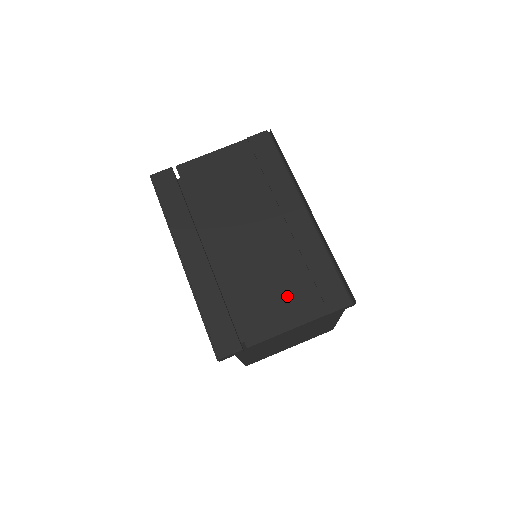
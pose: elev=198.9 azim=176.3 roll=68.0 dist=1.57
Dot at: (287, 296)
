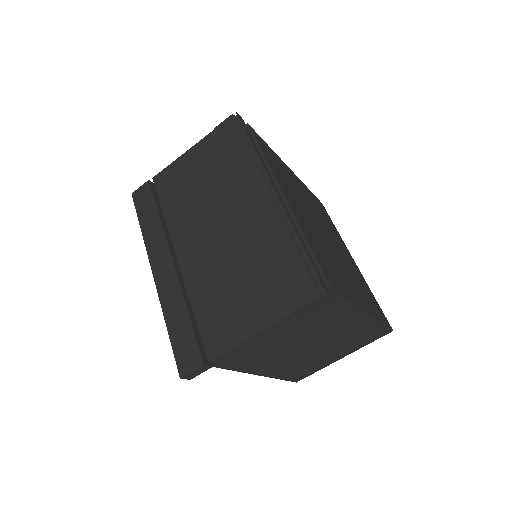
Dot at: (249, 297)
